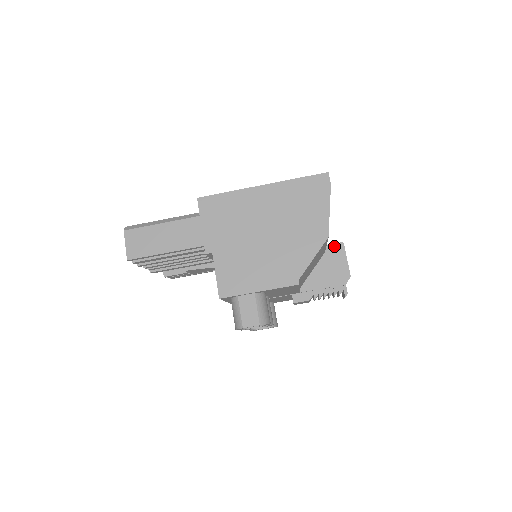
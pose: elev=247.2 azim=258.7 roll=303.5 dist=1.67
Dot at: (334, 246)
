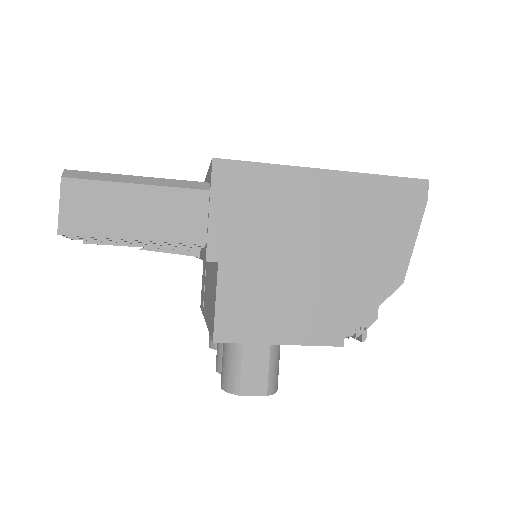
Dot at: occluded
